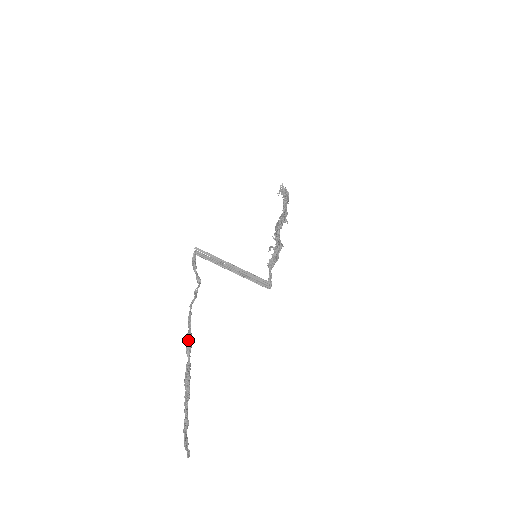
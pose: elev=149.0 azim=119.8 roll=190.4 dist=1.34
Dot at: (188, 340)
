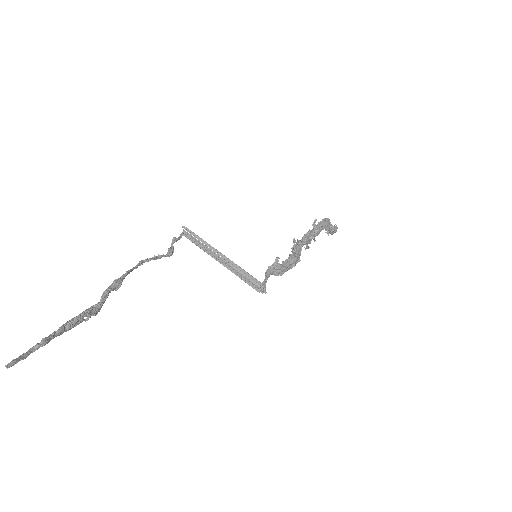
Dot at: (113, 283)
